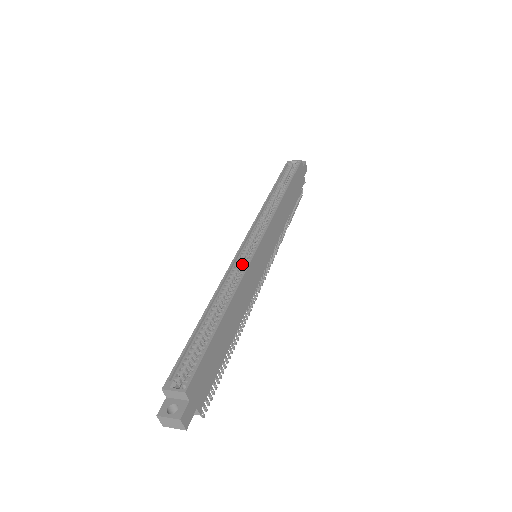
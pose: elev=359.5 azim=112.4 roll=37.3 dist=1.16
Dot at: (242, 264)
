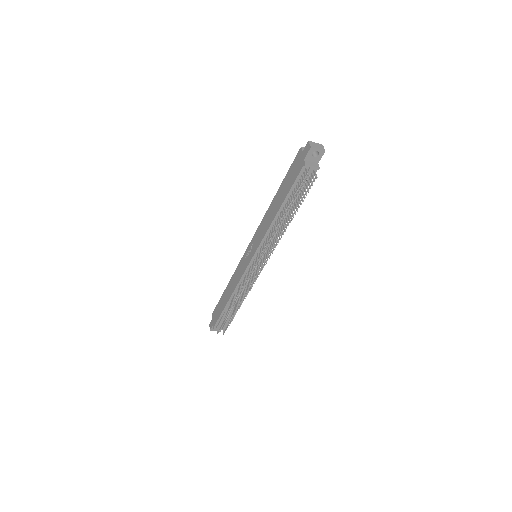
Dot at: occluded
